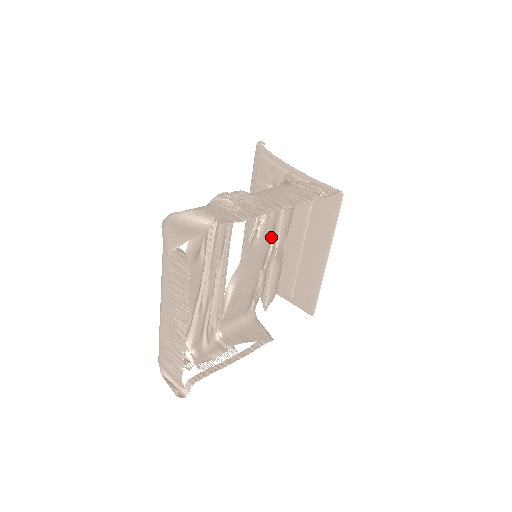
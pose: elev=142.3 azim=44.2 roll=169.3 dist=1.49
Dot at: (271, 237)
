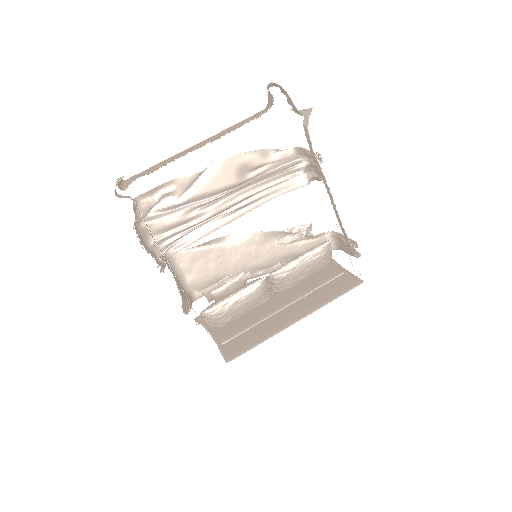
Dot at: (280, 260)
